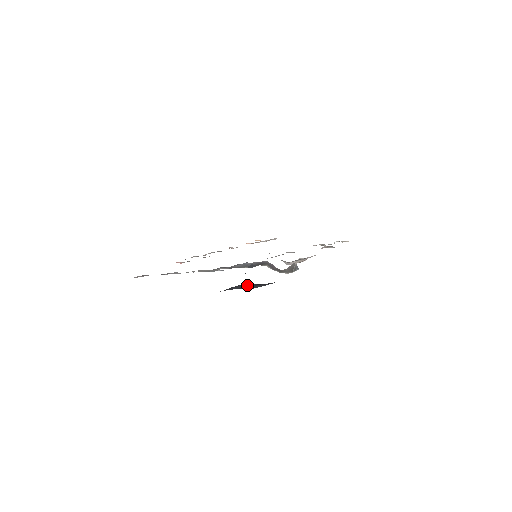
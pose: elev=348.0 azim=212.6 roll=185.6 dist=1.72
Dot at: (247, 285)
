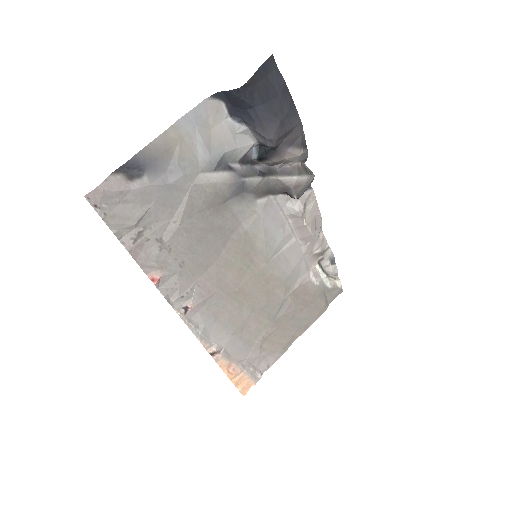
Dot at: (274, 84)
